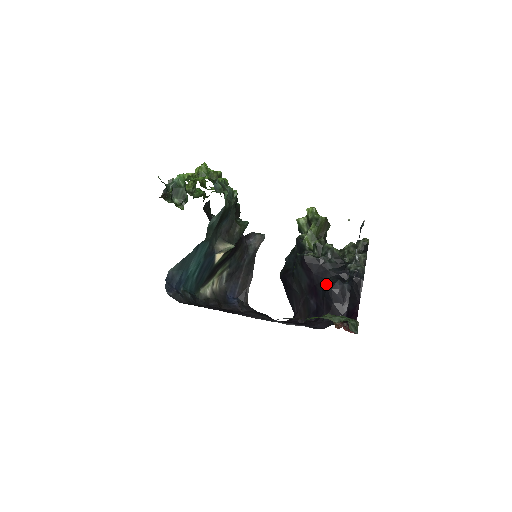
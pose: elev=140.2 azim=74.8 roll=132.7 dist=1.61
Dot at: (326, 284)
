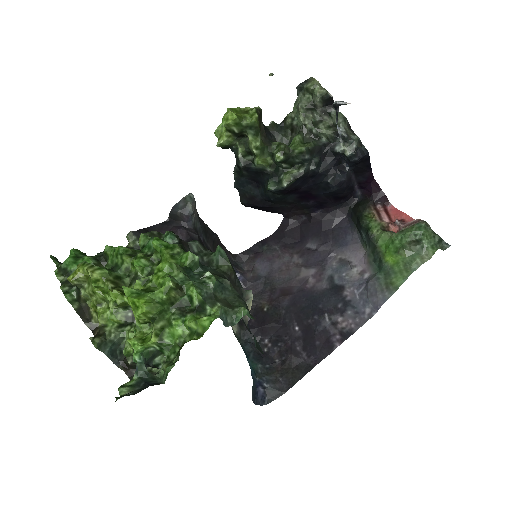
Dot at: (325, 186)
